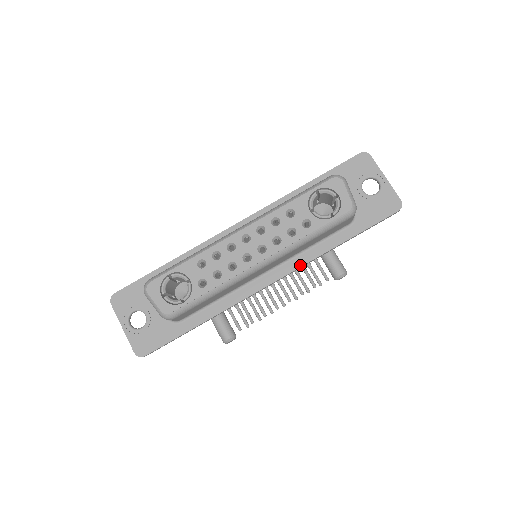
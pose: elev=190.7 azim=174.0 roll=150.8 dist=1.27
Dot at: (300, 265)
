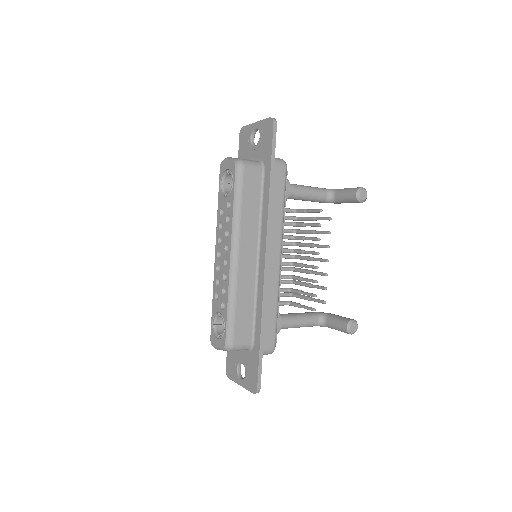
Dot at: (266, 227)
